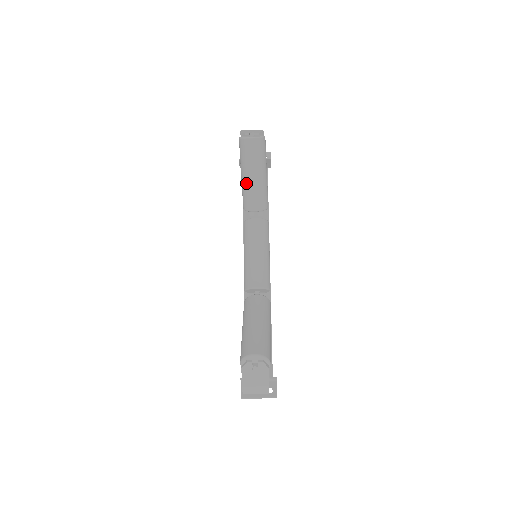
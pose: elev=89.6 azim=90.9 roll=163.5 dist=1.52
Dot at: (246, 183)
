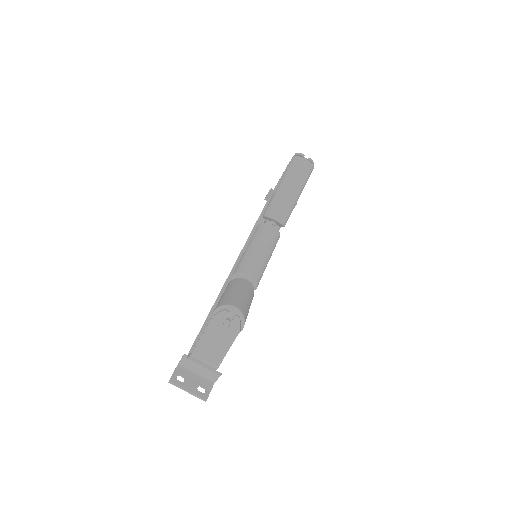
Dot at: (280, 192)
